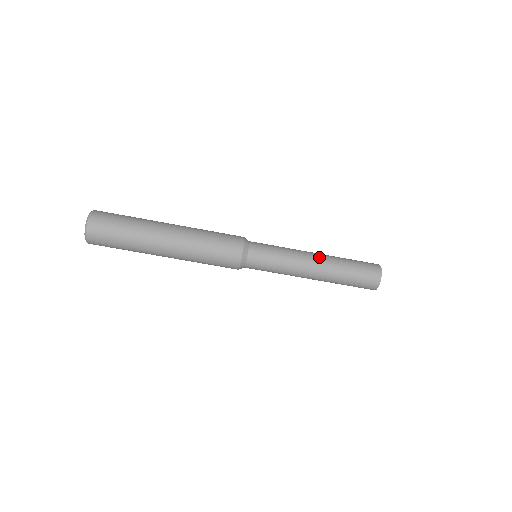
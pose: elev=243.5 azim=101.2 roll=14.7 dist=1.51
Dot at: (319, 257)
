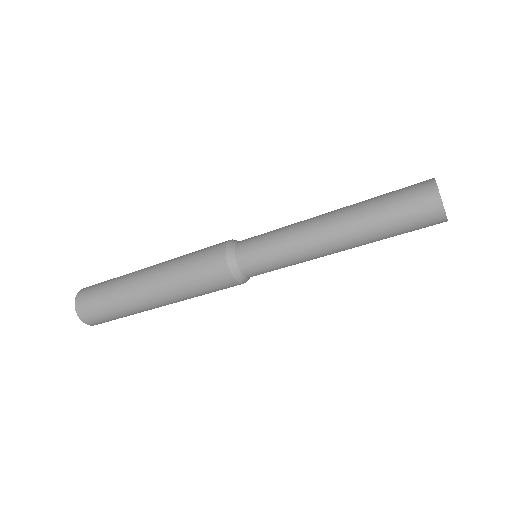
Dot at: (335, 239)
